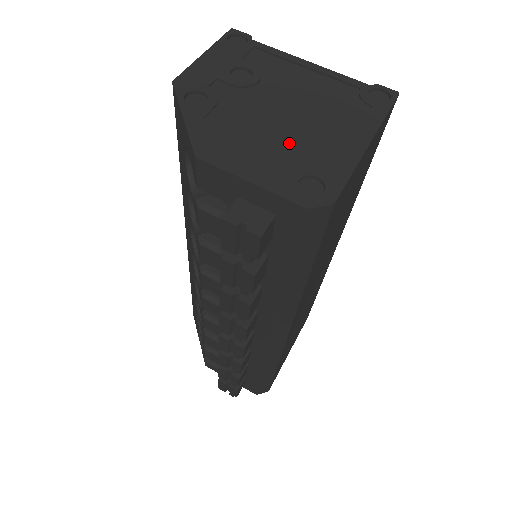
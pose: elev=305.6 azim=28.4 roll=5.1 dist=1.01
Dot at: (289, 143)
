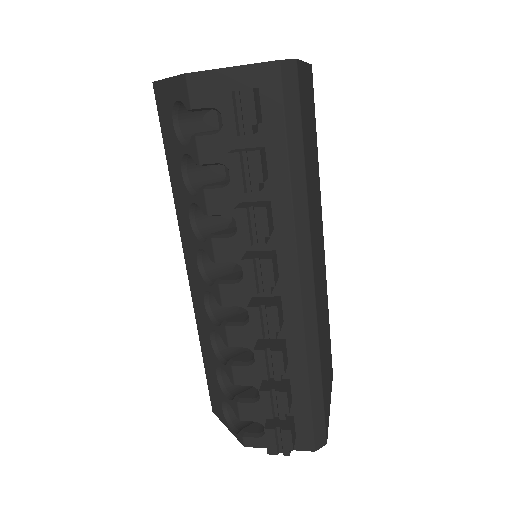
Dot at: occluded
